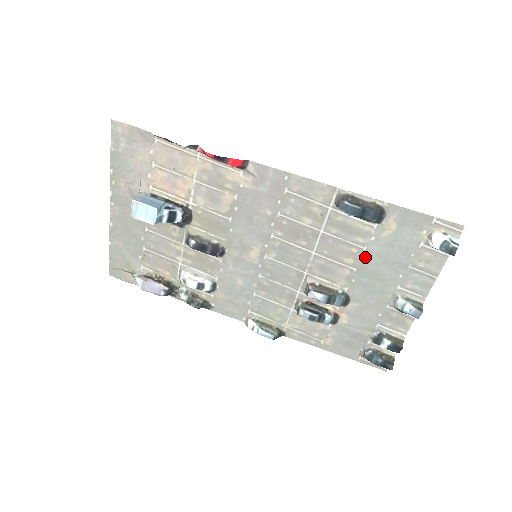
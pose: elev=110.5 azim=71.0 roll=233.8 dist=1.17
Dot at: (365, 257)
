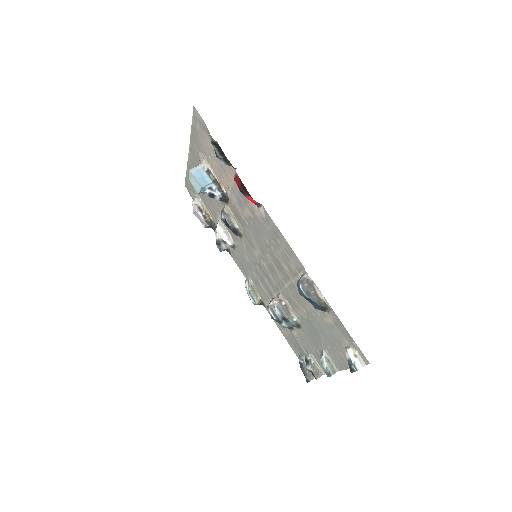
Dot at: (313, 318)
